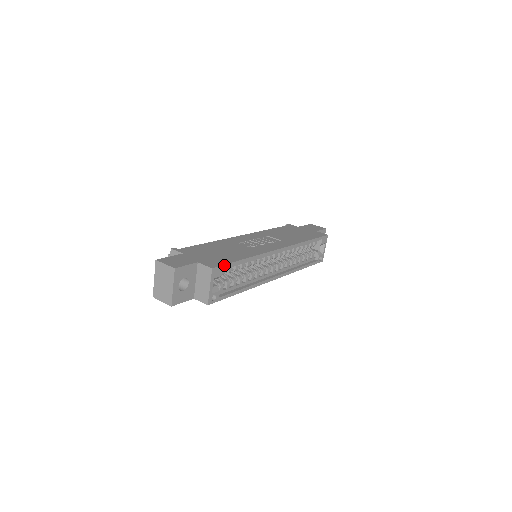
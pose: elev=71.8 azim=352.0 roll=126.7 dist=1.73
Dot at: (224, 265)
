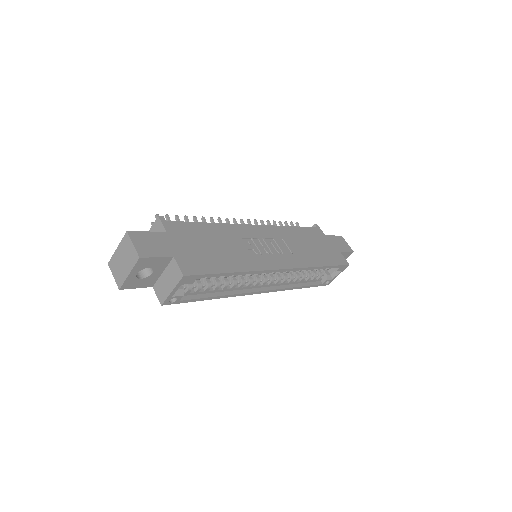
Dot at: (201, 275)
